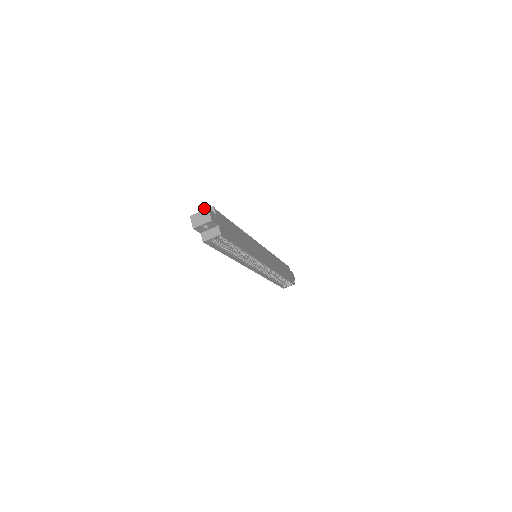
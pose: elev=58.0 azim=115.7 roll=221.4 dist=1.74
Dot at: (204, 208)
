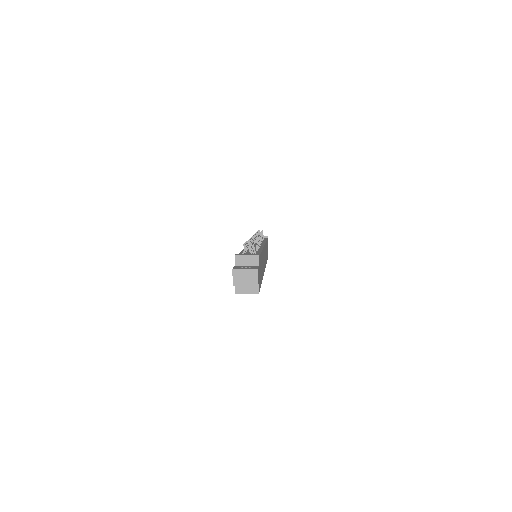
Dot at: (244, 248)
